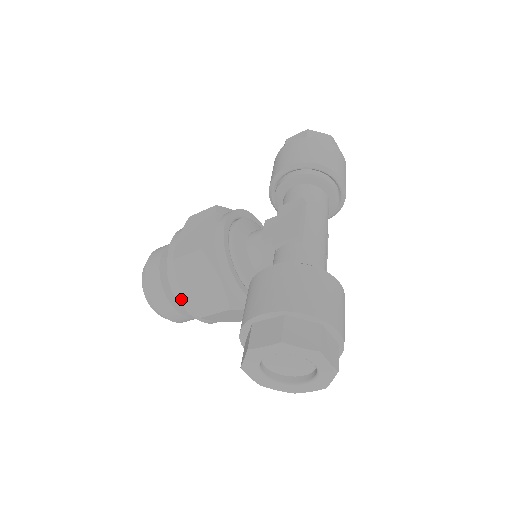
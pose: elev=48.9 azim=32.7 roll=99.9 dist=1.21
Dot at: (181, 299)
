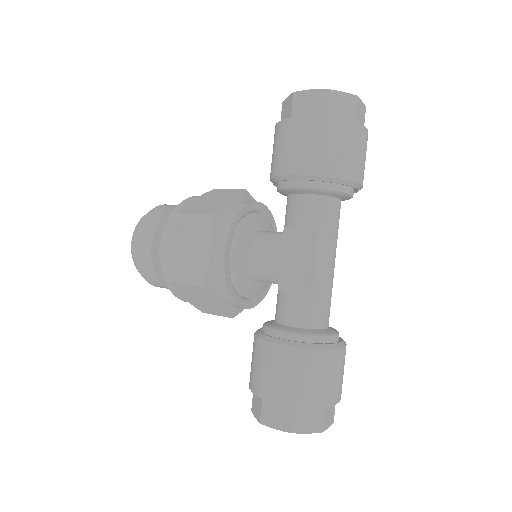
Dot at: (182, 300)
